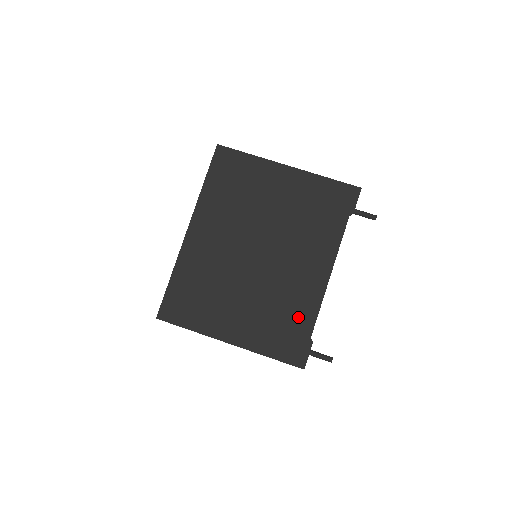
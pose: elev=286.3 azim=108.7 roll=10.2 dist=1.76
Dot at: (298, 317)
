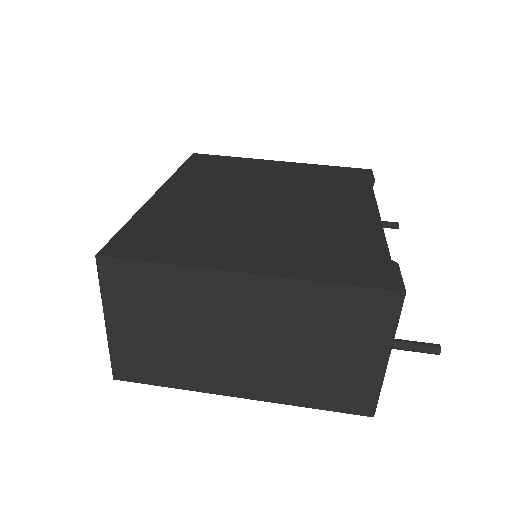
Dot at: (356, 243)
